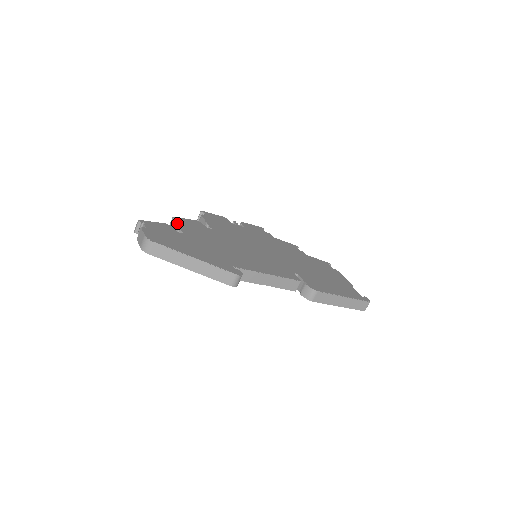
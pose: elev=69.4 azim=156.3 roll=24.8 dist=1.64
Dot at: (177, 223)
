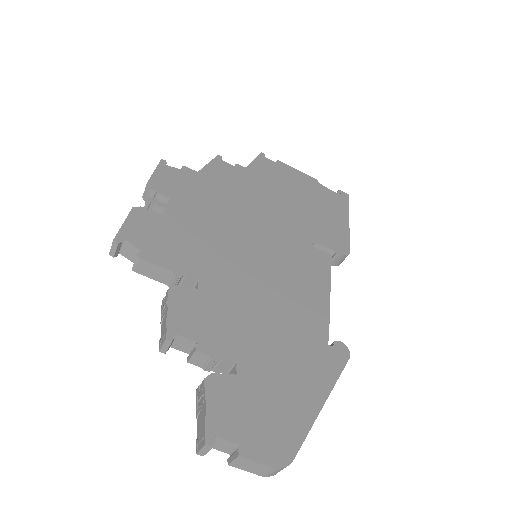
Dot at: (196, 349)
